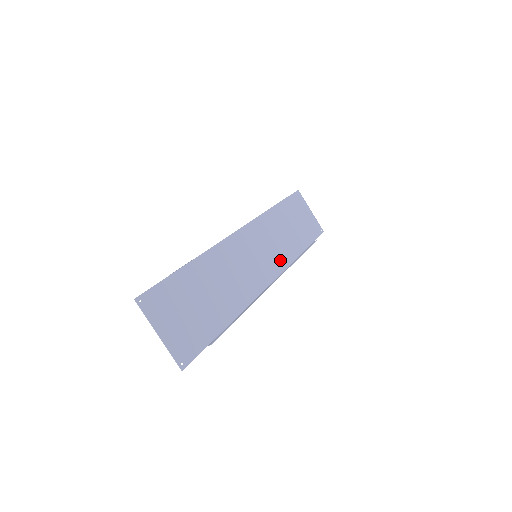
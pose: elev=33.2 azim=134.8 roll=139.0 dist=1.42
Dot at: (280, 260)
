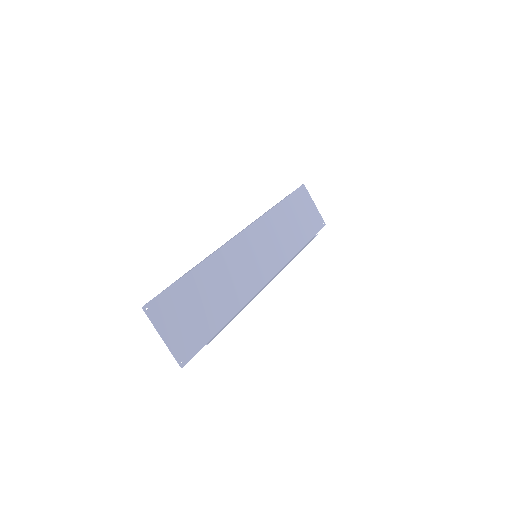
Dot at: (279, 258)
